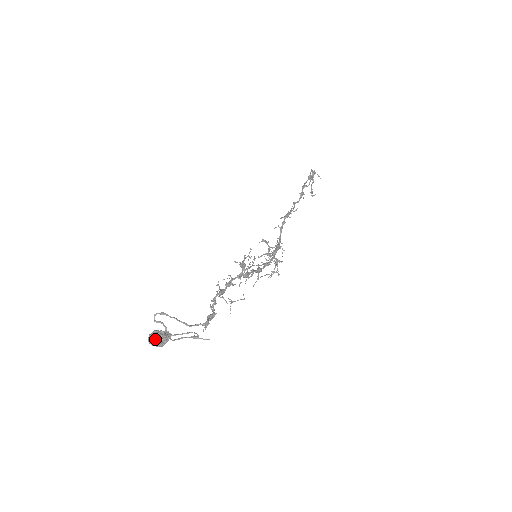
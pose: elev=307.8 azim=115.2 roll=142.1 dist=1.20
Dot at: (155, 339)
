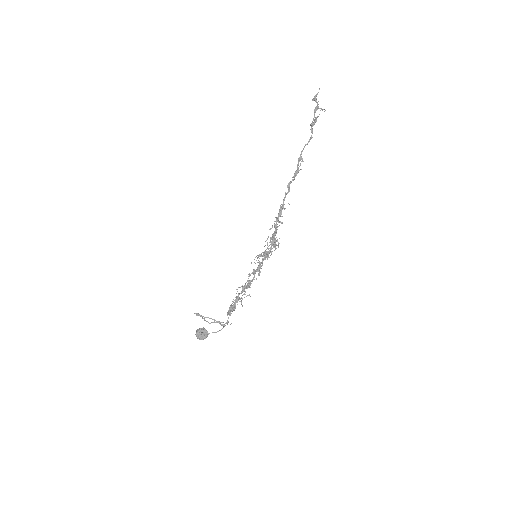
Dot at: (200, 339)
